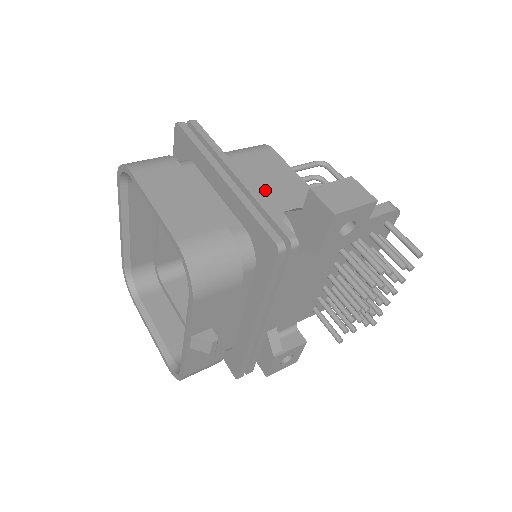
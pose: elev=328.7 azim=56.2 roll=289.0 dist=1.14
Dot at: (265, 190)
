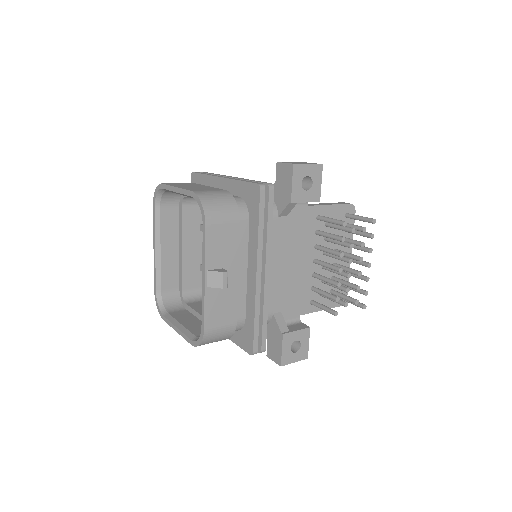
Dot at: occluded
